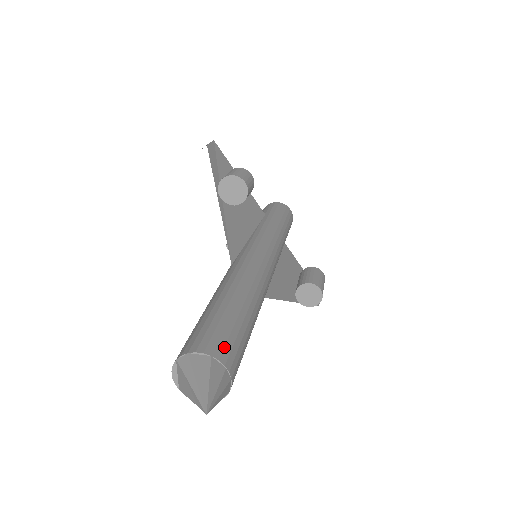
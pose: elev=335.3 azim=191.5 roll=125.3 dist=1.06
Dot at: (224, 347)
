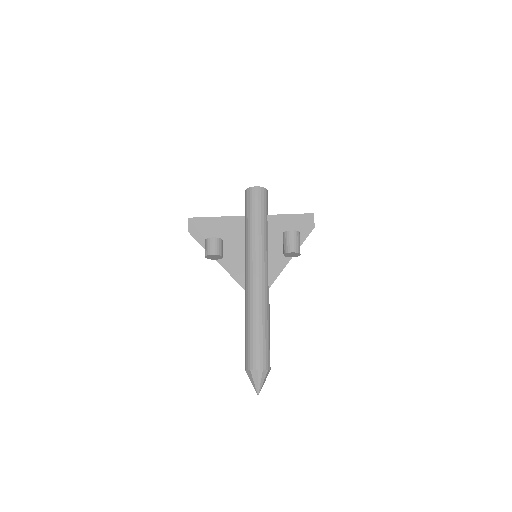
Dot at: (253, 361)
